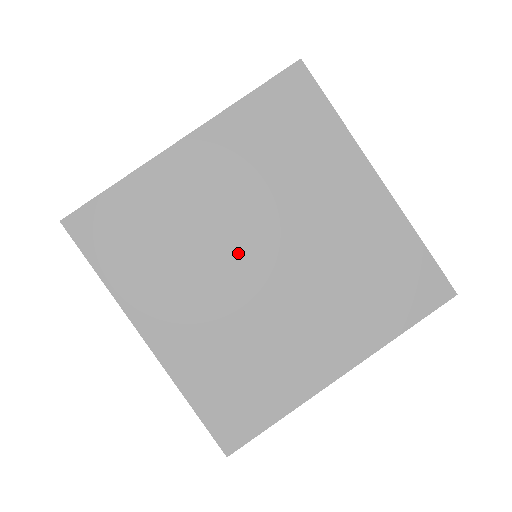
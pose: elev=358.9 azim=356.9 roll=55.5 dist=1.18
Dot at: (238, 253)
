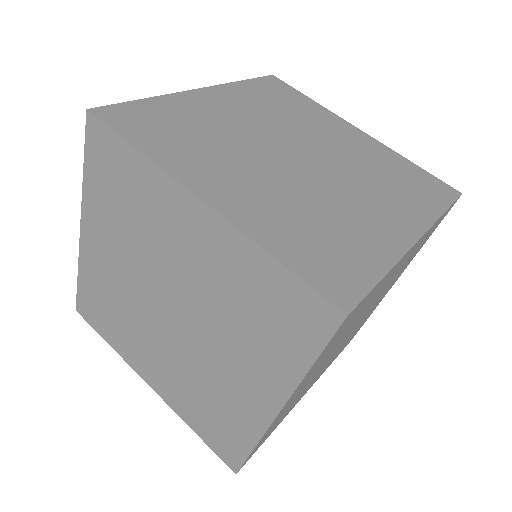
Dot at: (154, 311)
